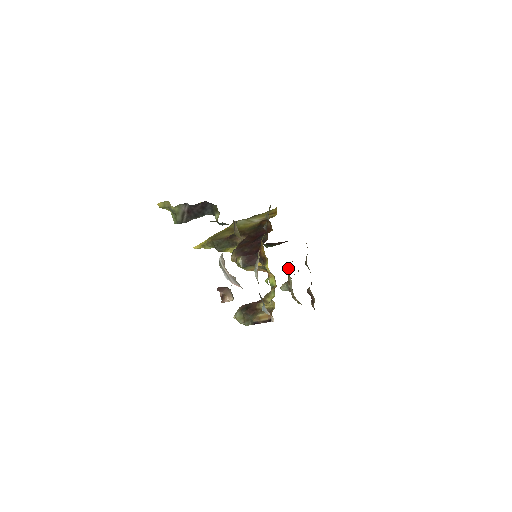
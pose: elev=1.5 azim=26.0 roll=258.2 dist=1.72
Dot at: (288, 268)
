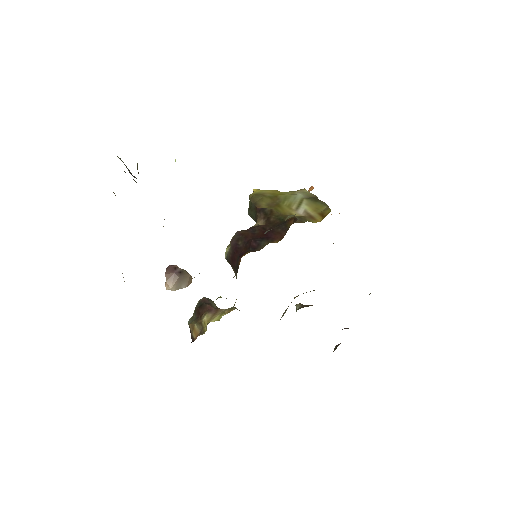
Dot at: (298, 295)
